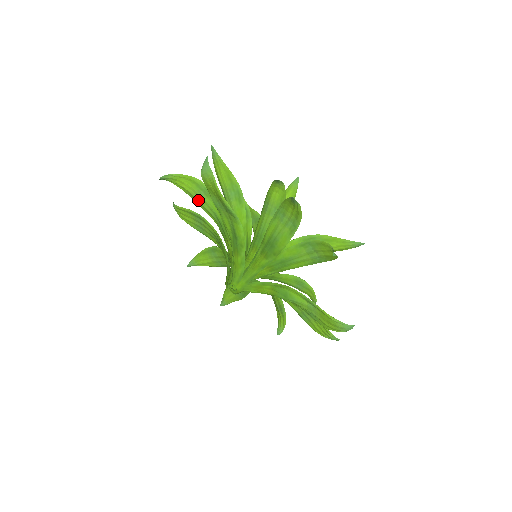
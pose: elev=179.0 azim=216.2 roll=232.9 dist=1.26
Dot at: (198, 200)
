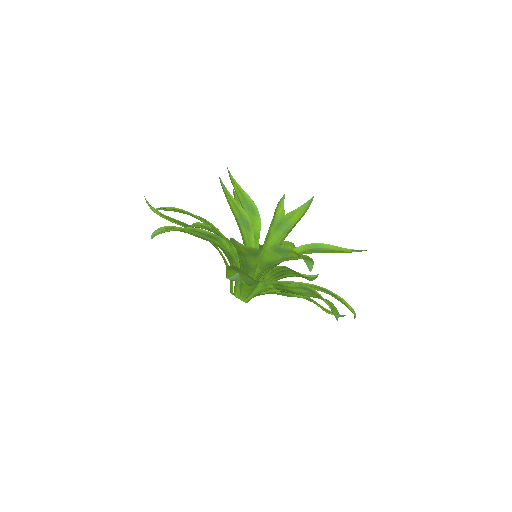
Dot at: occluded
